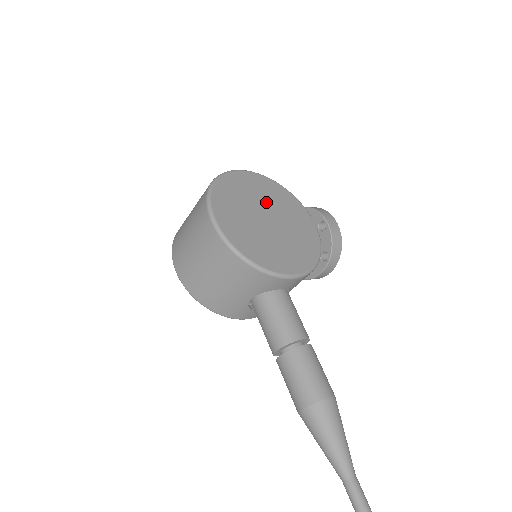
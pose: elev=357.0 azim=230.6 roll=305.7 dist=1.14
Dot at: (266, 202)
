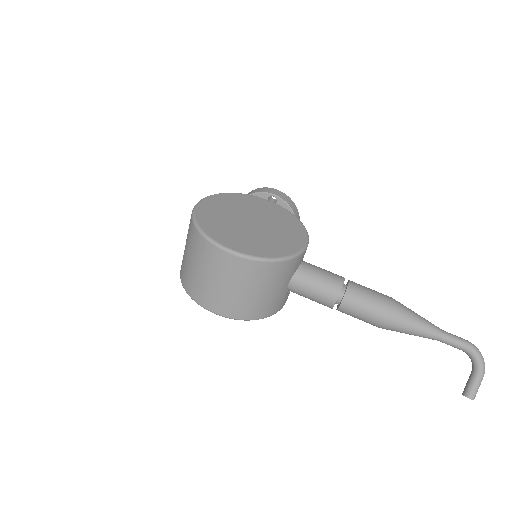
Dot at: (236, 212)
